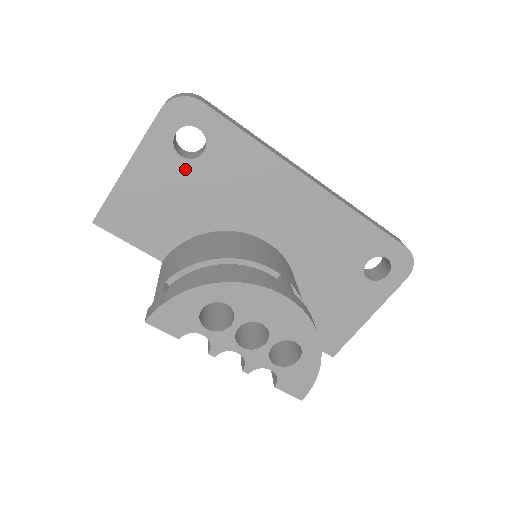
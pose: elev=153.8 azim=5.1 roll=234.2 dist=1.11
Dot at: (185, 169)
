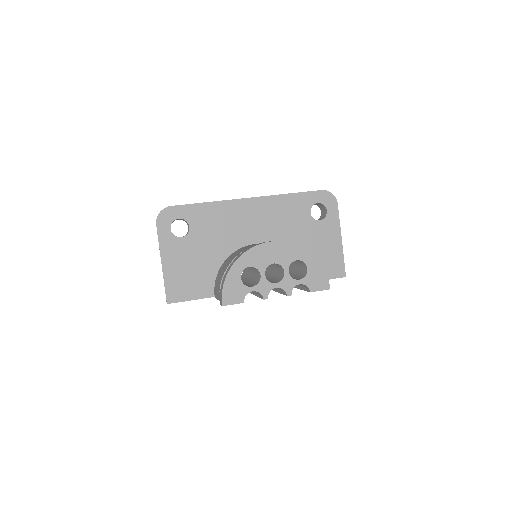
Dot at: (188, 242)
